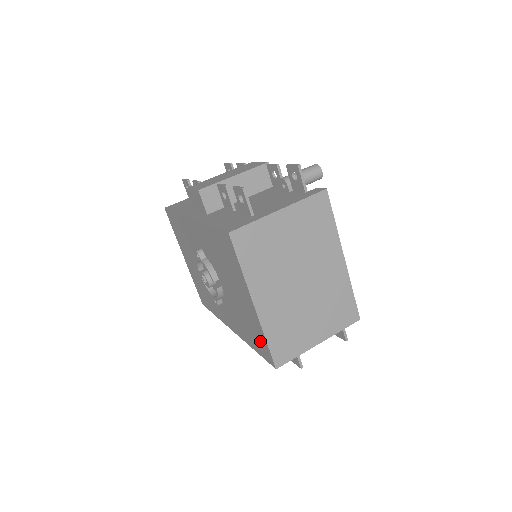
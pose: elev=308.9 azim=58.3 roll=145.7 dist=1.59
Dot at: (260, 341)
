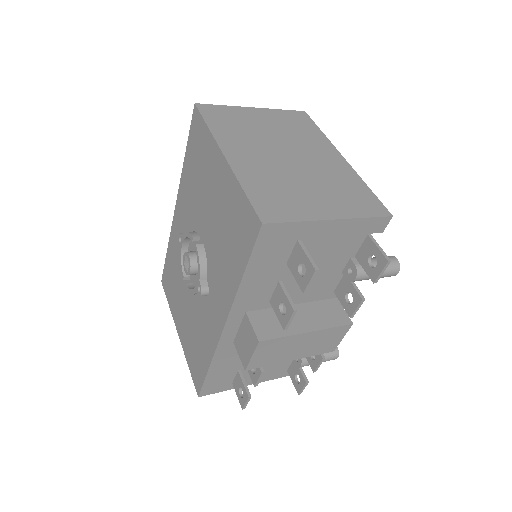
Dot at: (240, 218)
